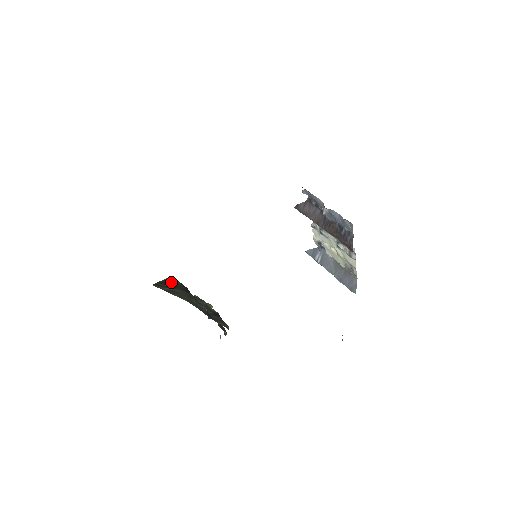
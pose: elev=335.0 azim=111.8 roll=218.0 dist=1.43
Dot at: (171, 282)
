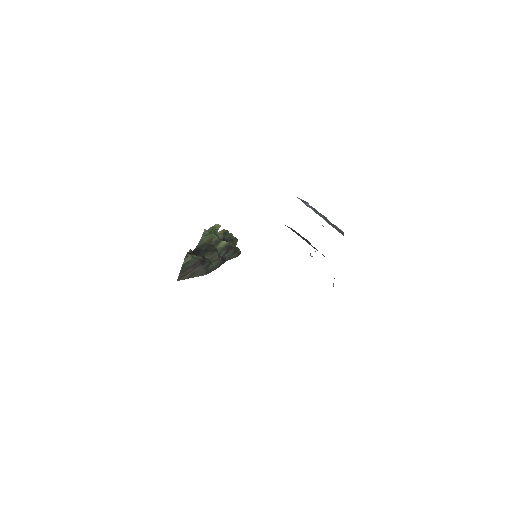
Dot at: (188, 264)
